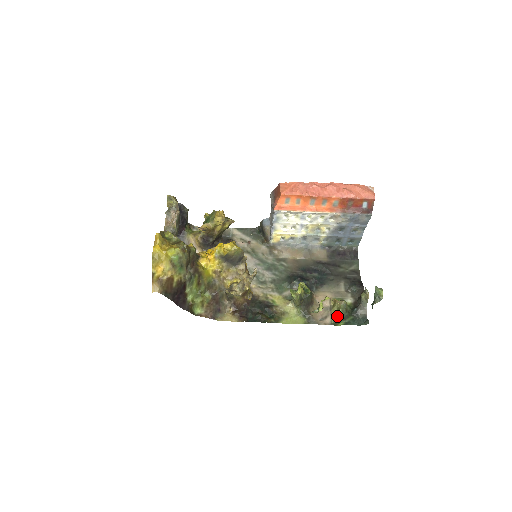
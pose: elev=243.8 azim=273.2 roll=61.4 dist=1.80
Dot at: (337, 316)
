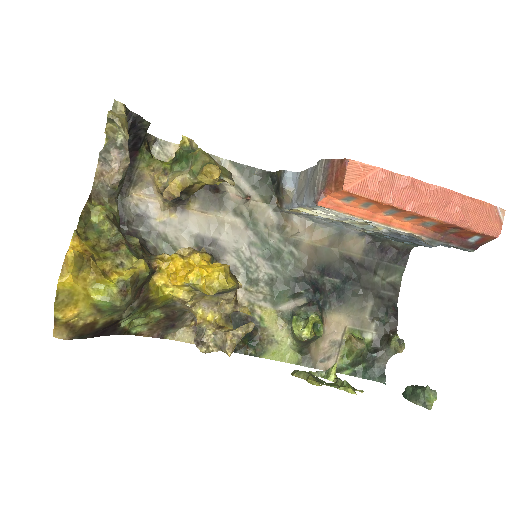
Dot at: (345, 359)
